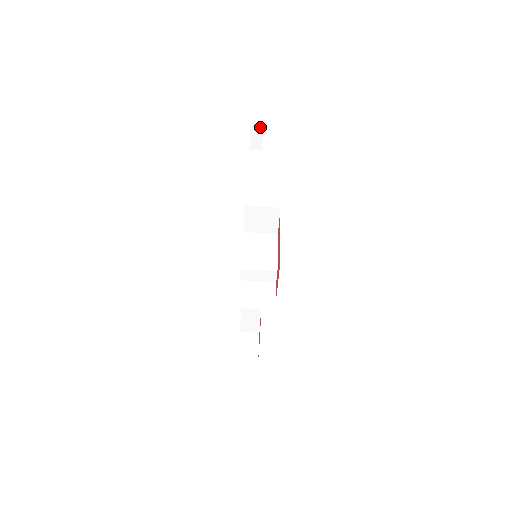
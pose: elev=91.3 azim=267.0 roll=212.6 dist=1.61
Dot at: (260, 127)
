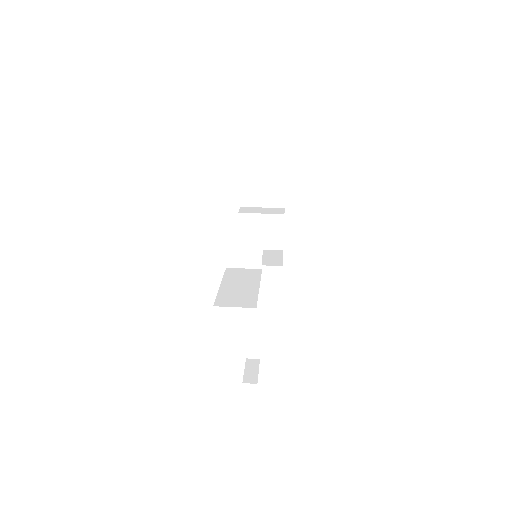
Dot at: (256, 364)
